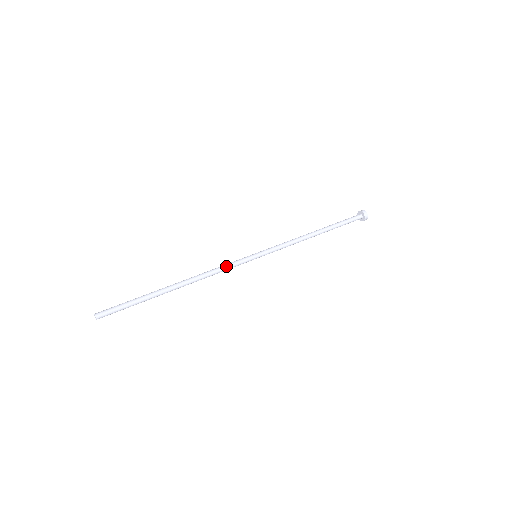
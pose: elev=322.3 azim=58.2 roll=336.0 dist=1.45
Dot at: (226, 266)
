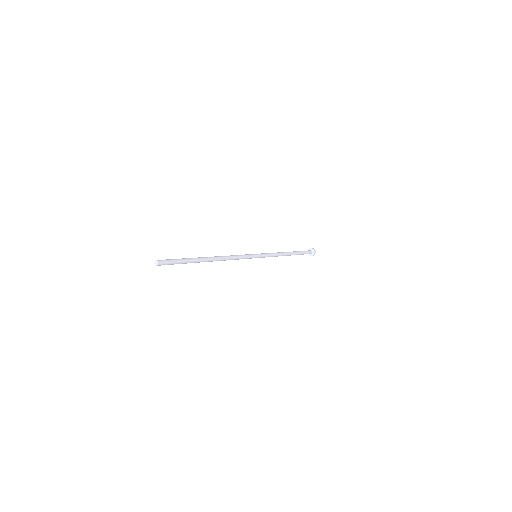
Dot at: (238, 255)
